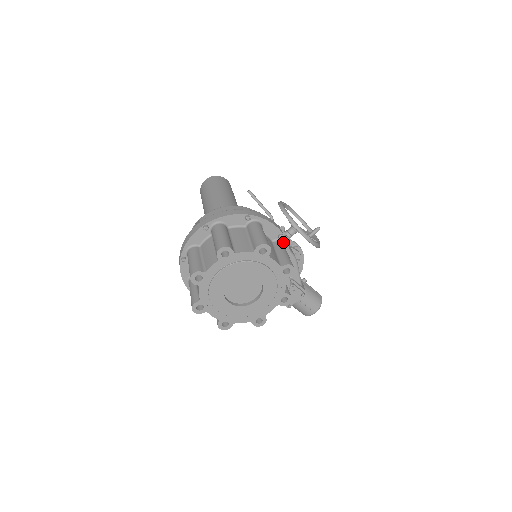
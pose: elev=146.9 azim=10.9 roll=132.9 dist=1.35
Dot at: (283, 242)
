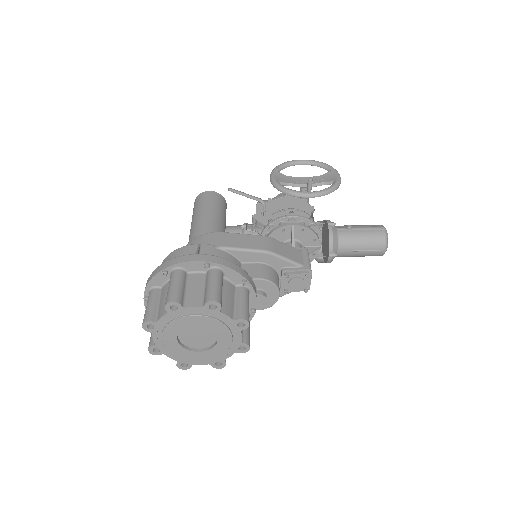
Dot at: (216, 267)
